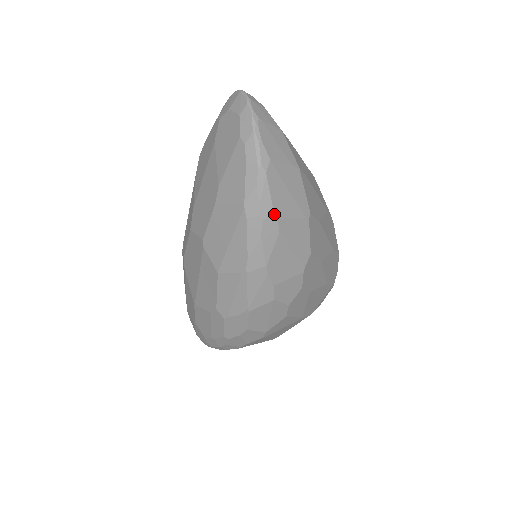
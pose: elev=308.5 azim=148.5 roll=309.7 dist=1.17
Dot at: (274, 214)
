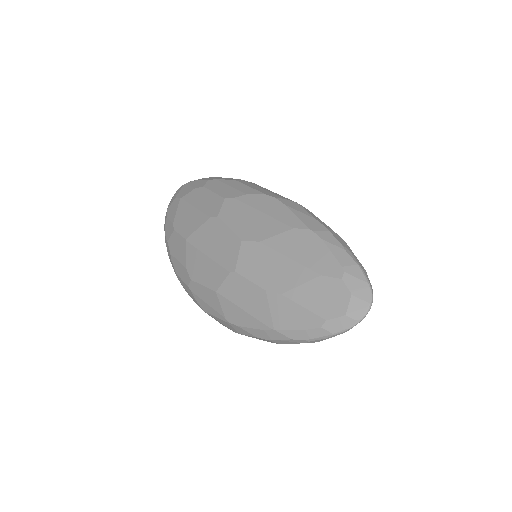
Dot at: (279, 343)
